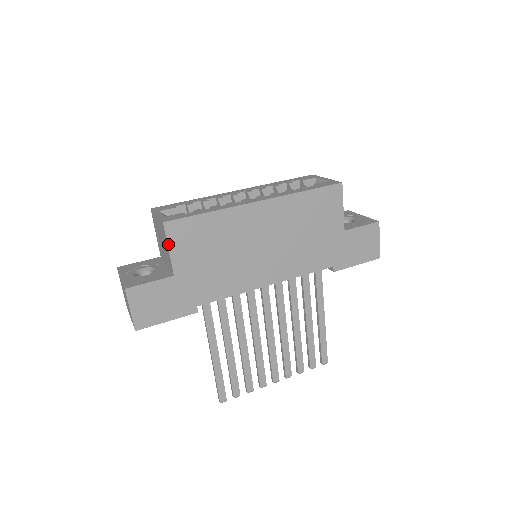
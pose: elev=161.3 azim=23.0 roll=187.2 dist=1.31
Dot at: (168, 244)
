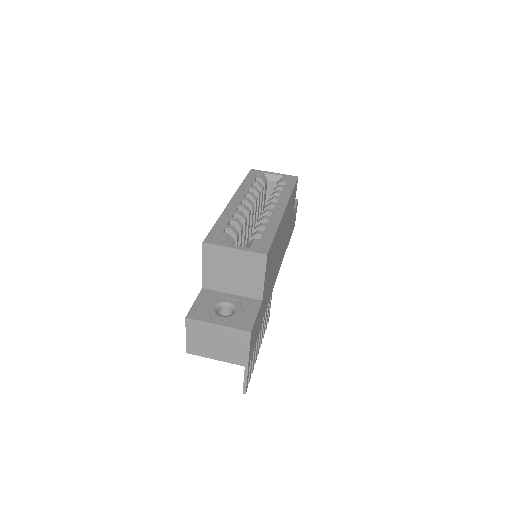
Dot at: (265, 273)
